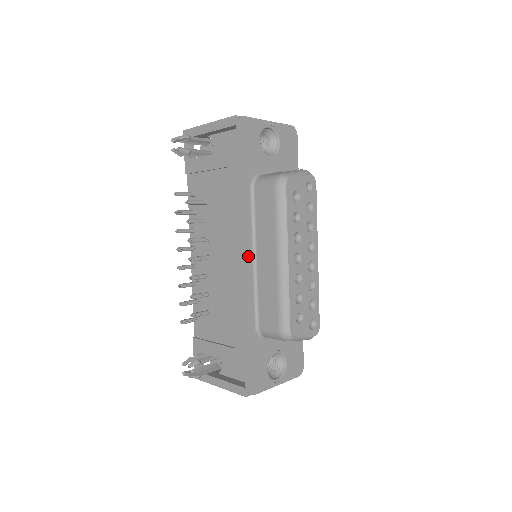
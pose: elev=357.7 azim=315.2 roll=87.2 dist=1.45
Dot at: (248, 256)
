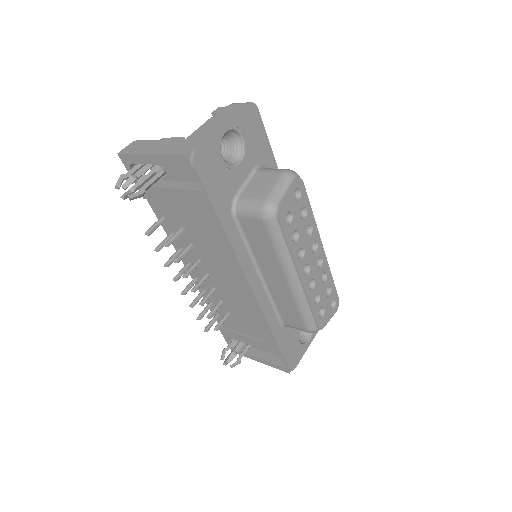
Dot at: (254, 279)
